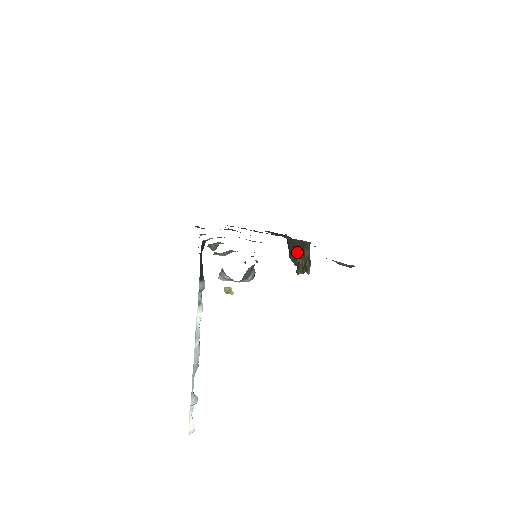
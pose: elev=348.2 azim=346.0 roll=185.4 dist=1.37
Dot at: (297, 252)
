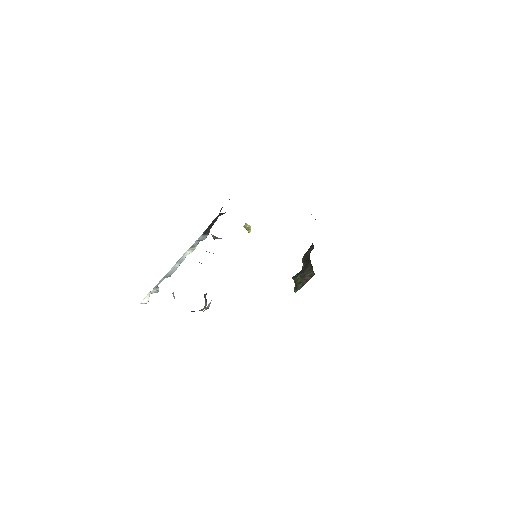
Dot at: (306, 264)
